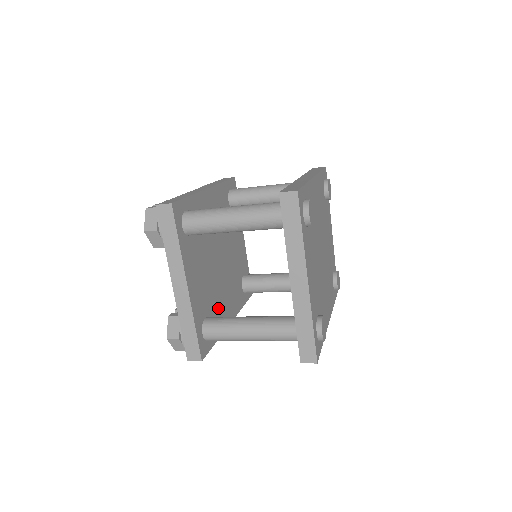
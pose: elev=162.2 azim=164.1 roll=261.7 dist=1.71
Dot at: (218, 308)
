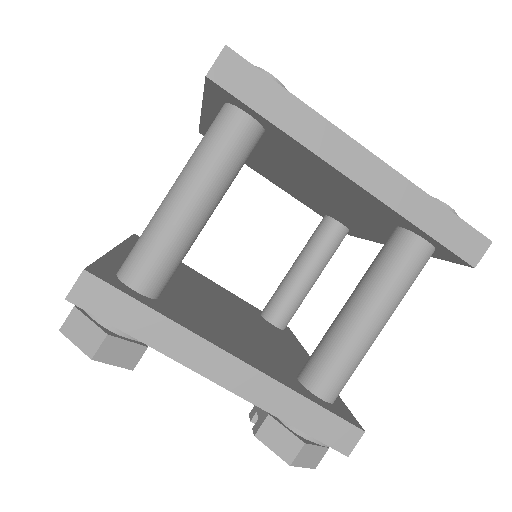
Dot at: (290, 360)
